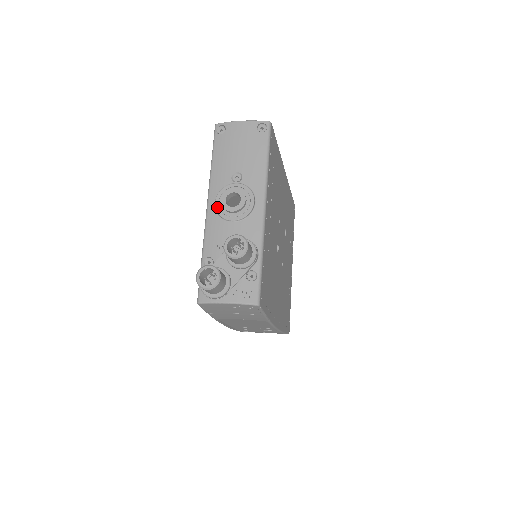
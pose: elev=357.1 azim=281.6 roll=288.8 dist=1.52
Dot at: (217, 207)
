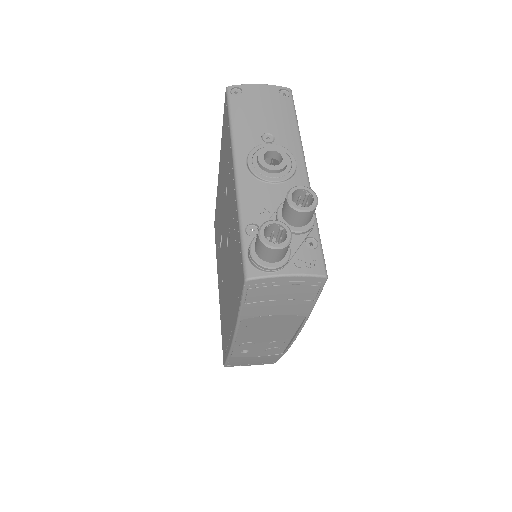
Dot at: (252, 167)
